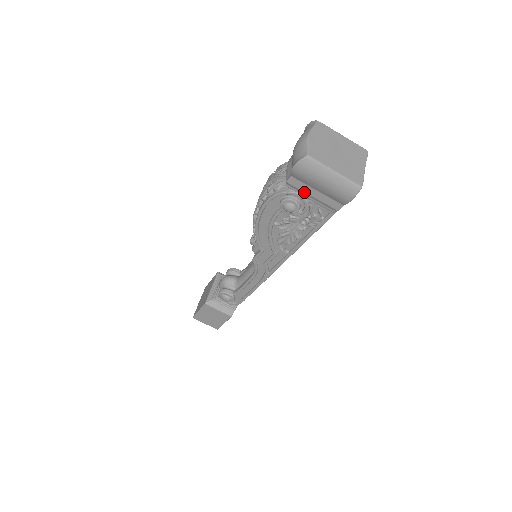
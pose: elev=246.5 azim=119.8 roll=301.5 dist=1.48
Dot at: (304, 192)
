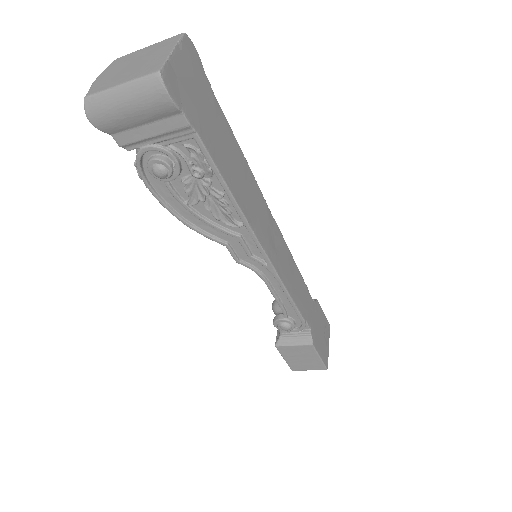
Dot at: (142, 140)
